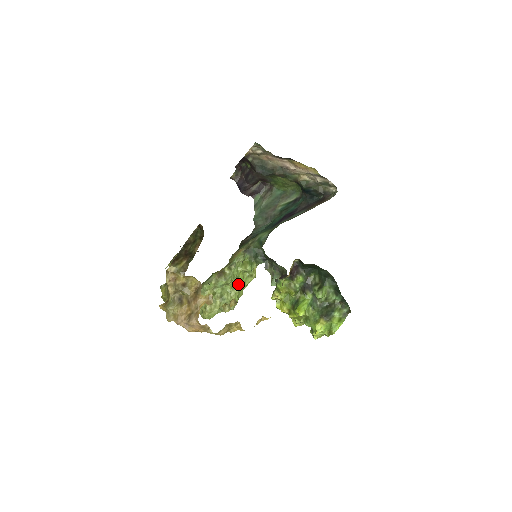
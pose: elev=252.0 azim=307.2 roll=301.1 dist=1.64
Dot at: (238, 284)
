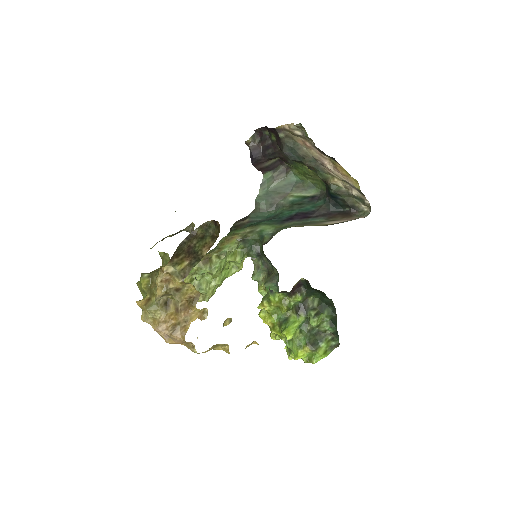
Dot at: (221, 274)
